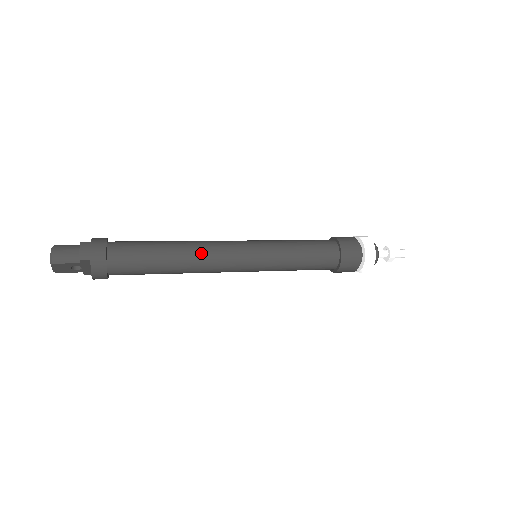
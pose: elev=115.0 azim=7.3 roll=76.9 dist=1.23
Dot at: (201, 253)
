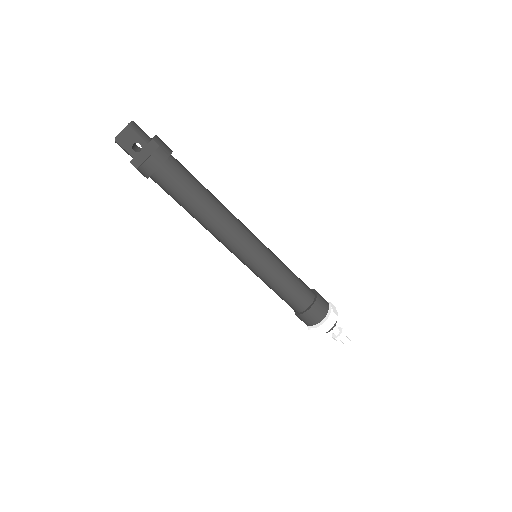
Dot at: (230, 213)
